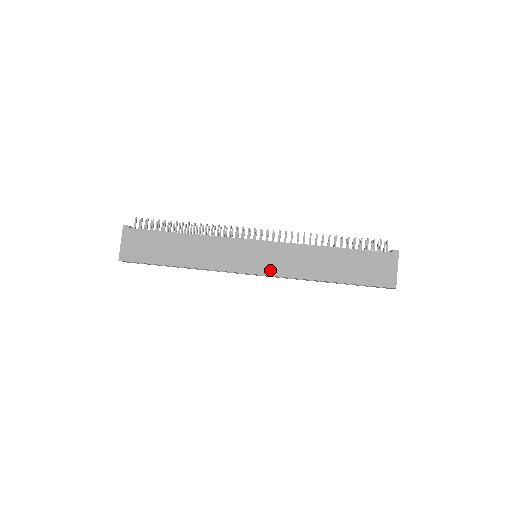
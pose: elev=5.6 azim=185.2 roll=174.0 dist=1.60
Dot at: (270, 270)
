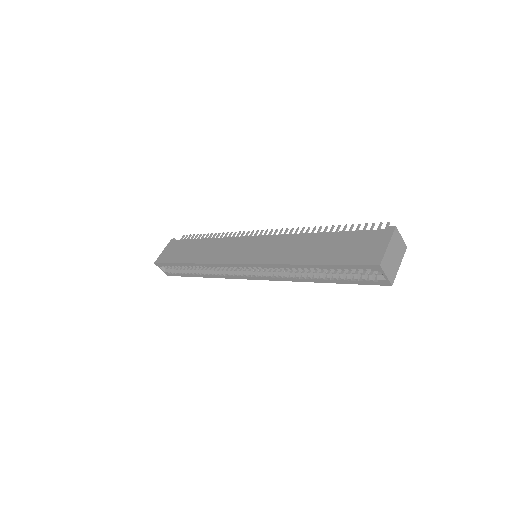
Dot at: (255, 259)
